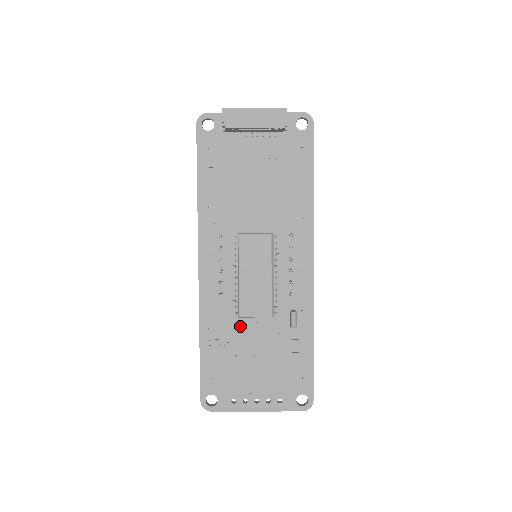
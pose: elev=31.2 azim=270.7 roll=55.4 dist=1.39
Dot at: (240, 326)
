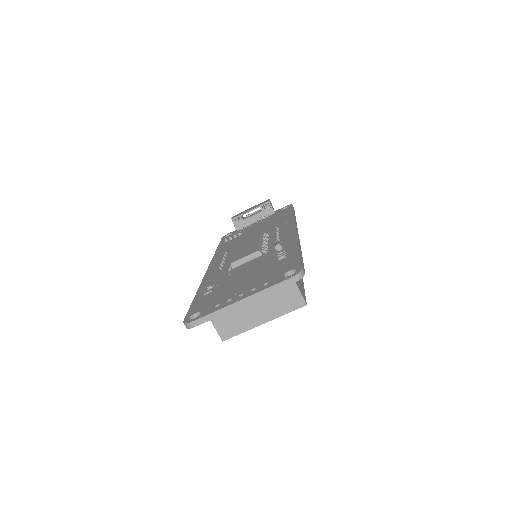
Dot at: (233, 273)
